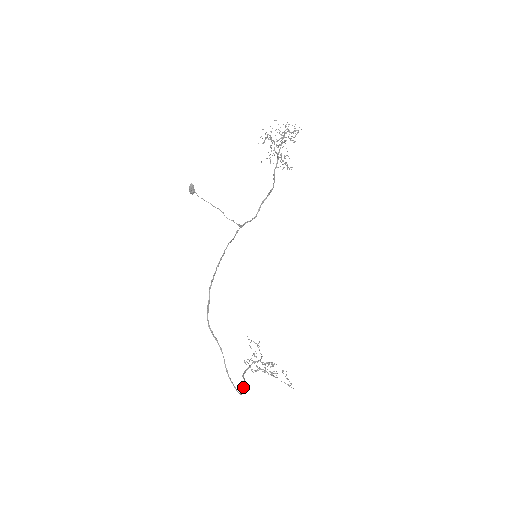
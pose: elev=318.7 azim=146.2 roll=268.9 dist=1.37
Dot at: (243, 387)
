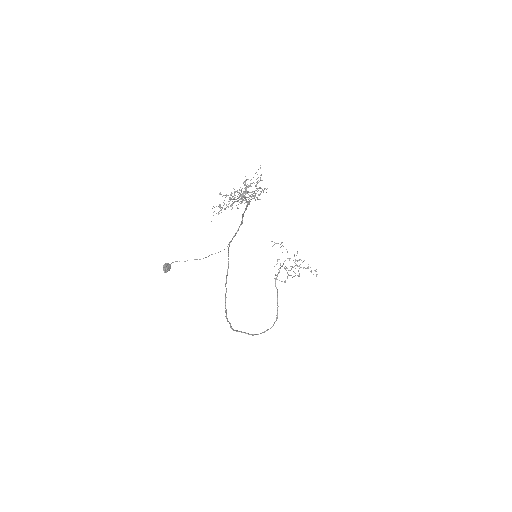
Dot at: occluded
